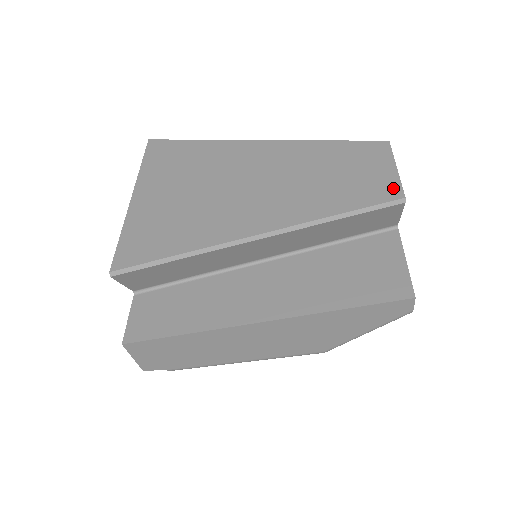
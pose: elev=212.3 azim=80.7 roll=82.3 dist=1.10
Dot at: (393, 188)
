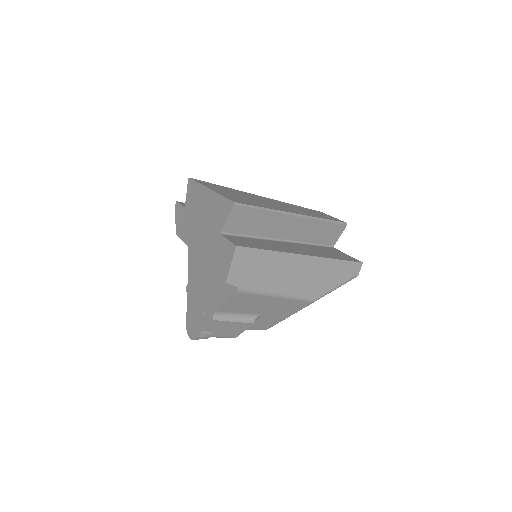
Dot at: (339, 220)
